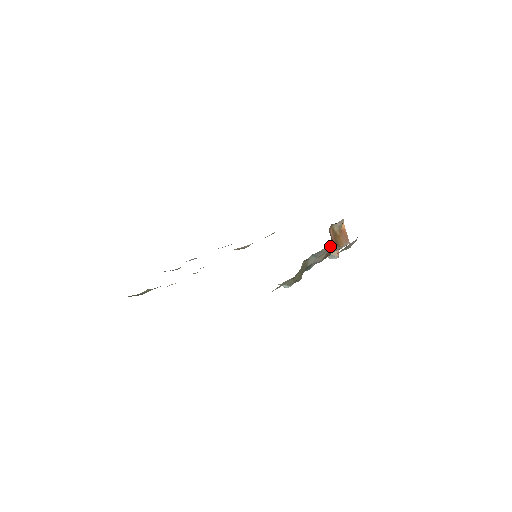
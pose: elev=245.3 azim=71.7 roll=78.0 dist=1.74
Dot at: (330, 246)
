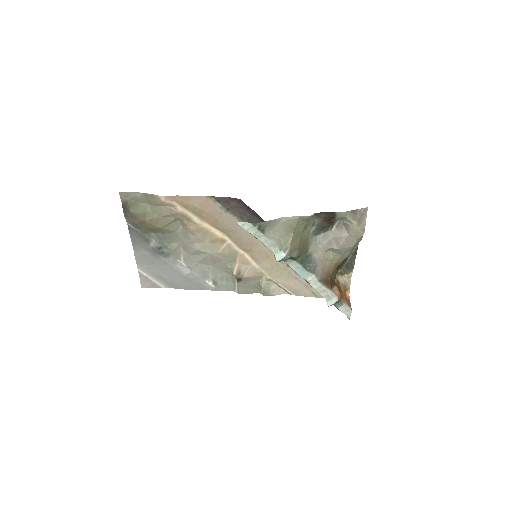
Dot at: (333, 279)
